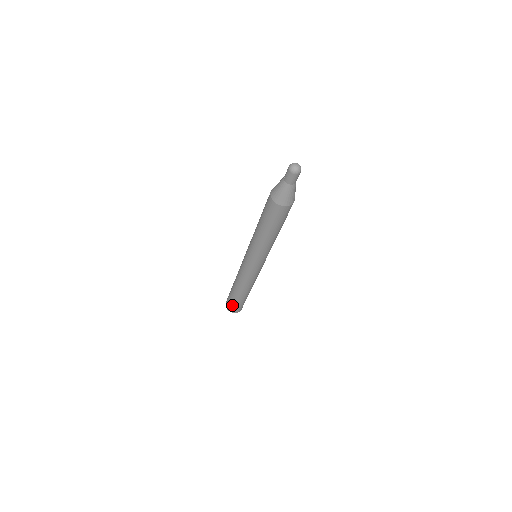
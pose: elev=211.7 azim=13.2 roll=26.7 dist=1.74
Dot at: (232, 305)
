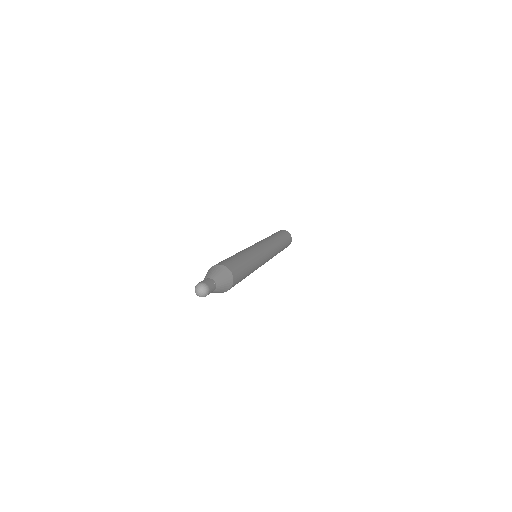
Dot at: occluded
